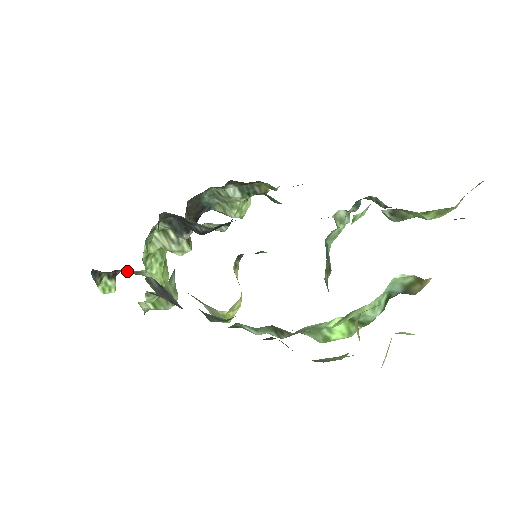
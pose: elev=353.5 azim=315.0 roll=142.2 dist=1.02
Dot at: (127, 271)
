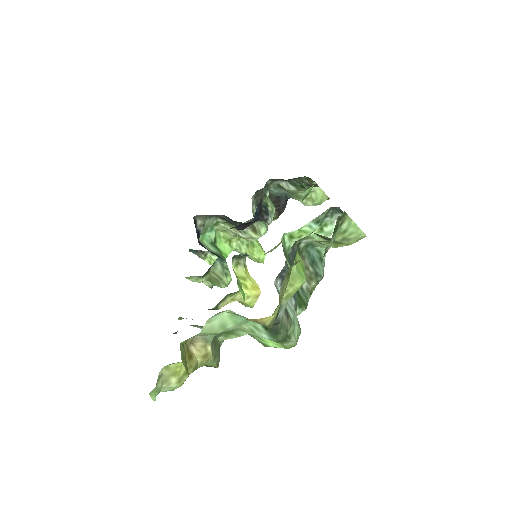
Dot at: occluded
